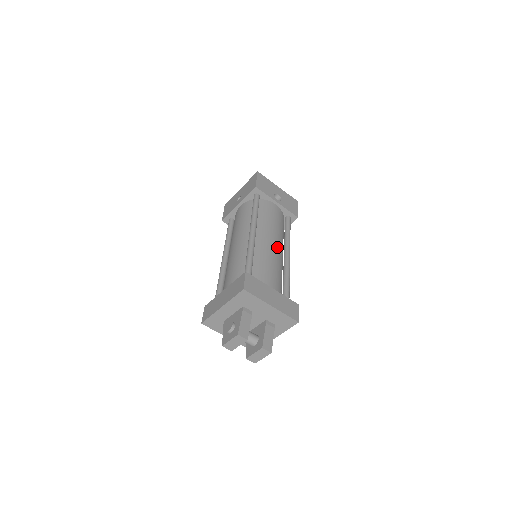
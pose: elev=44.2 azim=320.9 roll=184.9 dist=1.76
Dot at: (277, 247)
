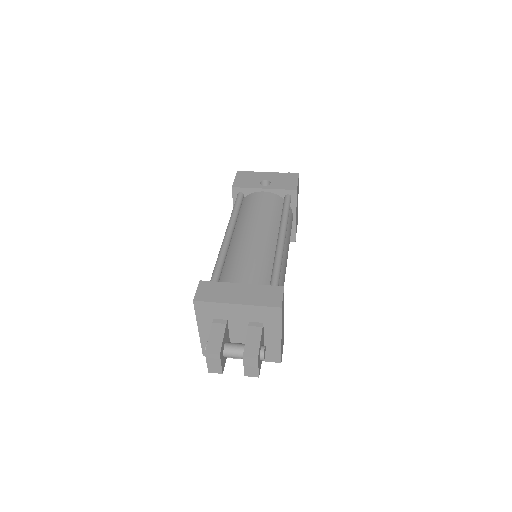
Dot at: (261, 235)
